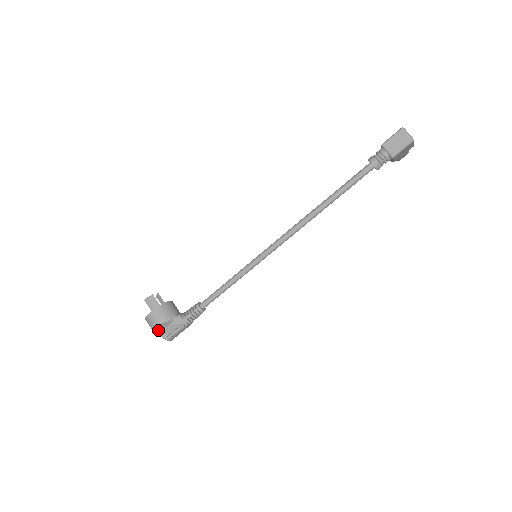
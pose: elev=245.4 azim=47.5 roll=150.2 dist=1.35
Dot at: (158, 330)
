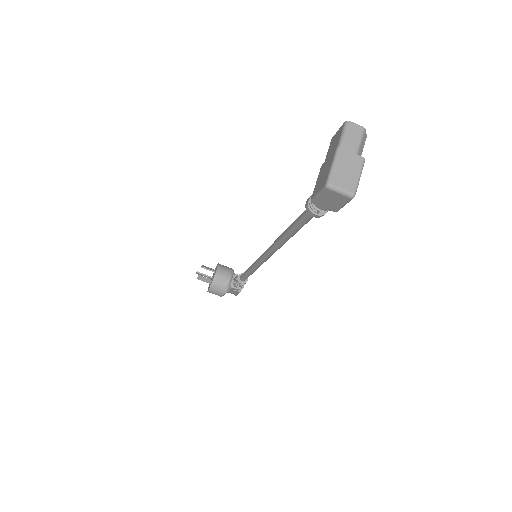
Dot at: occluded
